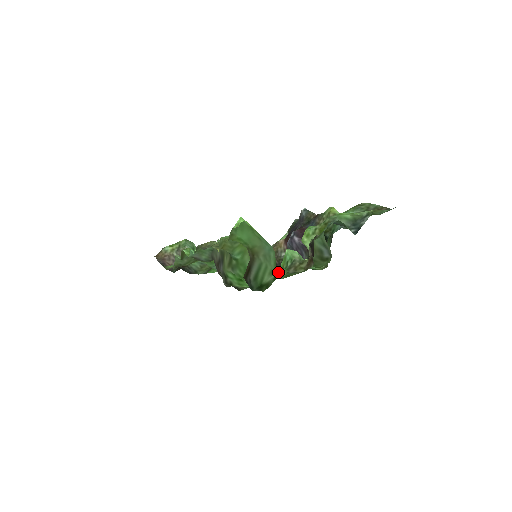
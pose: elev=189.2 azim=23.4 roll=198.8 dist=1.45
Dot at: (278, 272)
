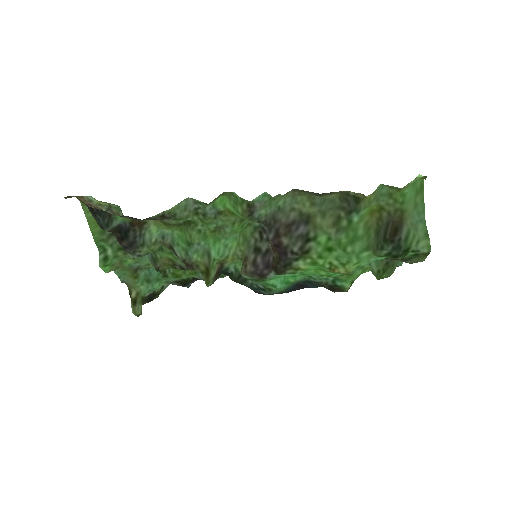
Dot at: occluded
